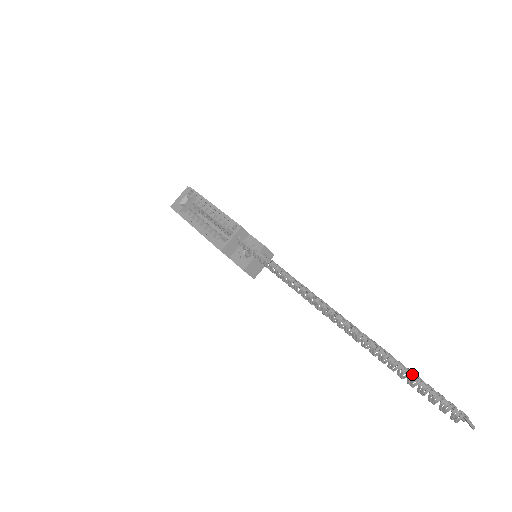
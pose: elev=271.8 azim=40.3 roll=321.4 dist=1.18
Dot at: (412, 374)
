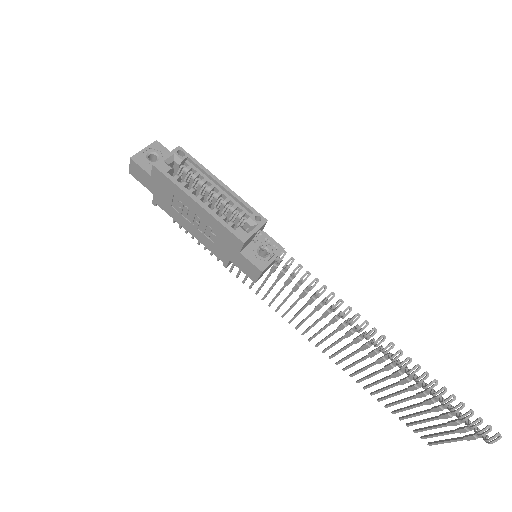
Dot at: occluded
